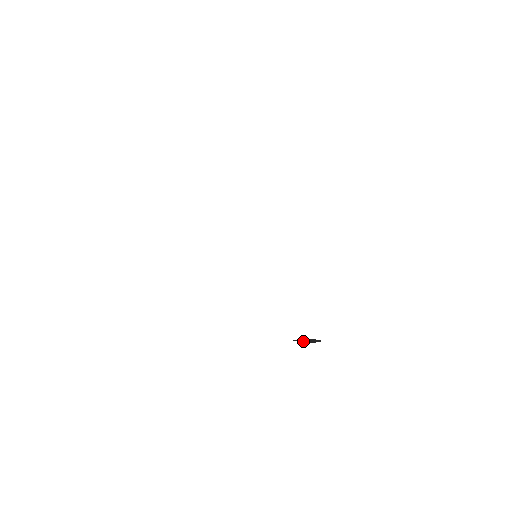
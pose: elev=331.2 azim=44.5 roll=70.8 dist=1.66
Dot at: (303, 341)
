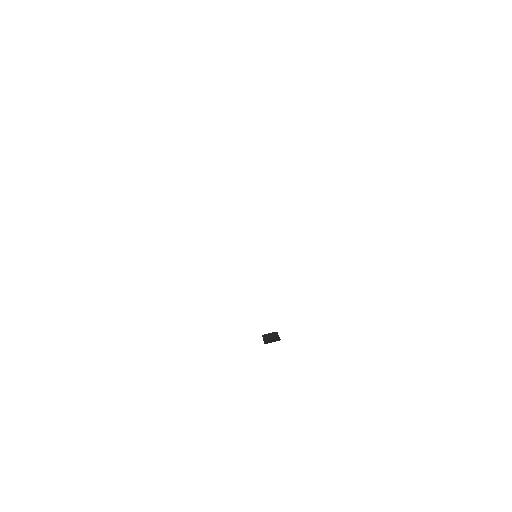
Dot at: (270, 339)
